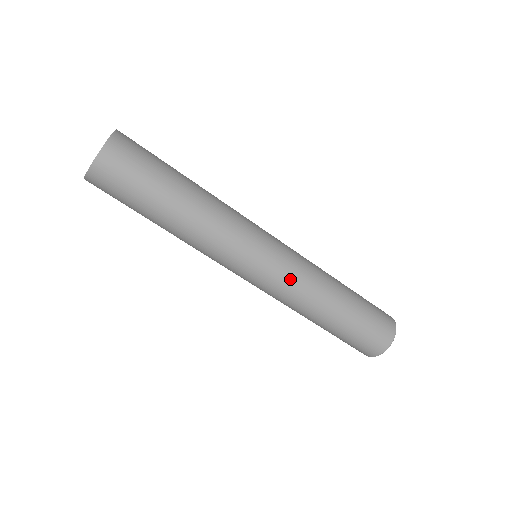
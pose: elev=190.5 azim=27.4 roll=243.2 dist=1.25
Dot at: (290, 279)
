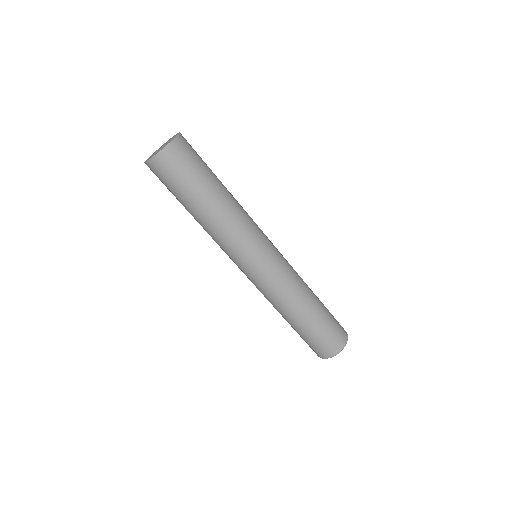
Dot at: (269, 287)
